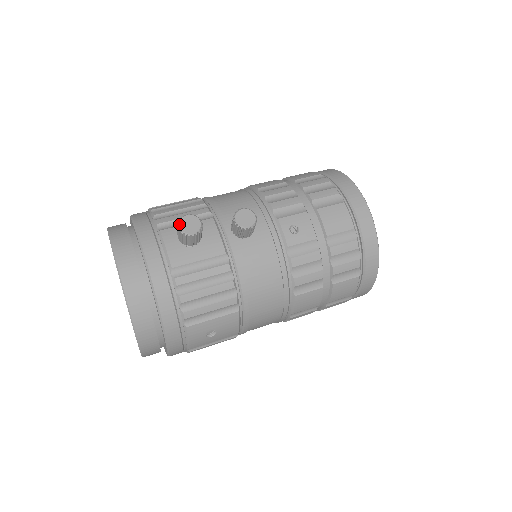
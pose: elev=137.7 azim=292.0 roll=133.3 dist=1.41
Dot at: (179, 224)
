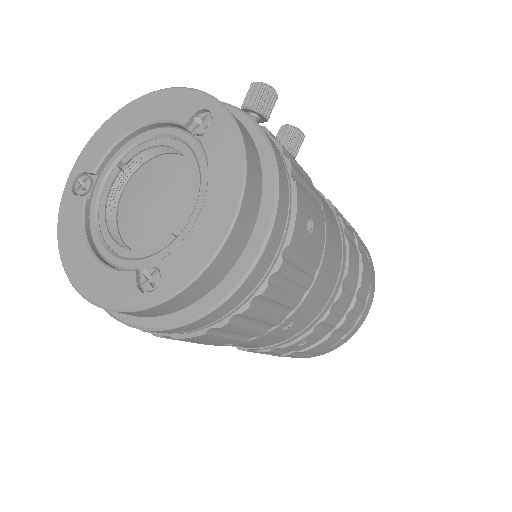
Dot at: occluded
